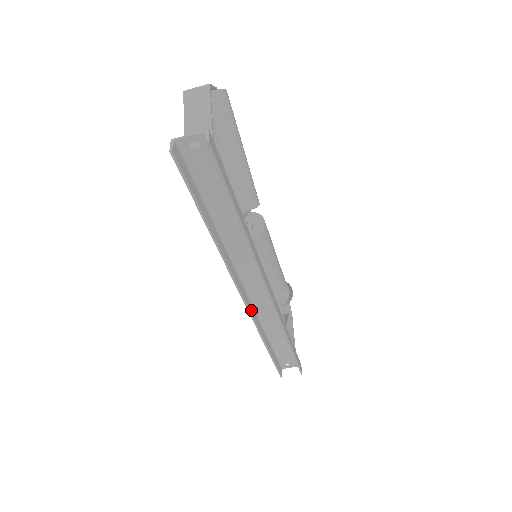
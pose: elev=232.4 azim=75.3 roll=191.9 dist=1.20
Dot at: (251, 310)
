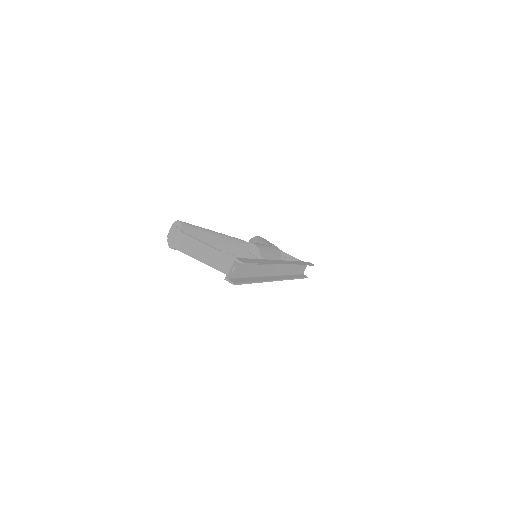
Dot at: (283, 278)
